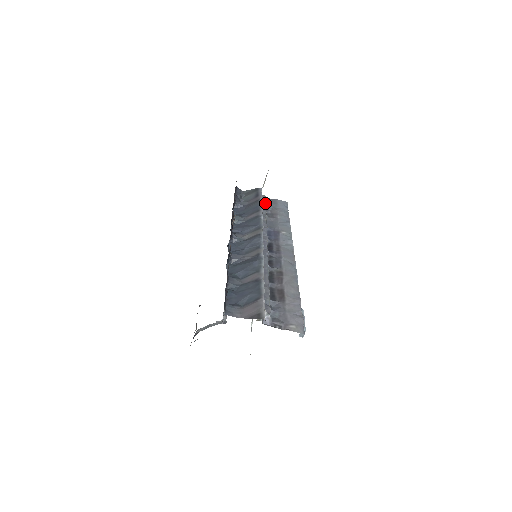
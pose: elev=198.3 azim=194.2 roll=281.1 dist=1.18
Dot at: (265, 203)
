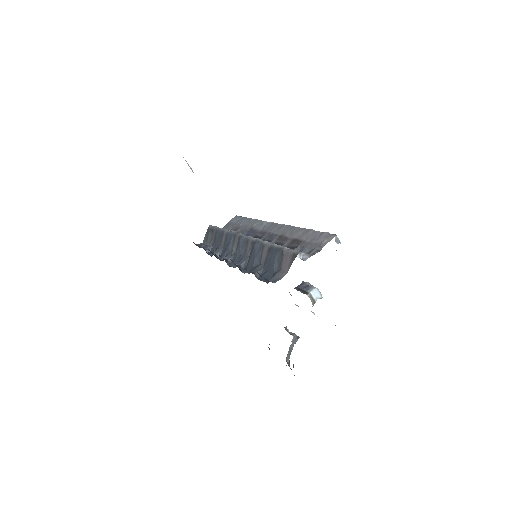
Dot at: occluded
